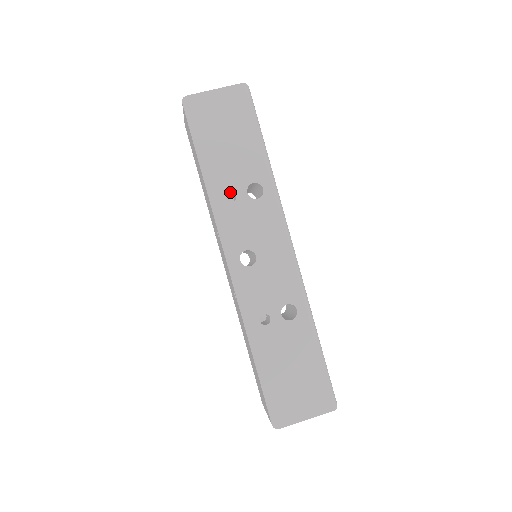
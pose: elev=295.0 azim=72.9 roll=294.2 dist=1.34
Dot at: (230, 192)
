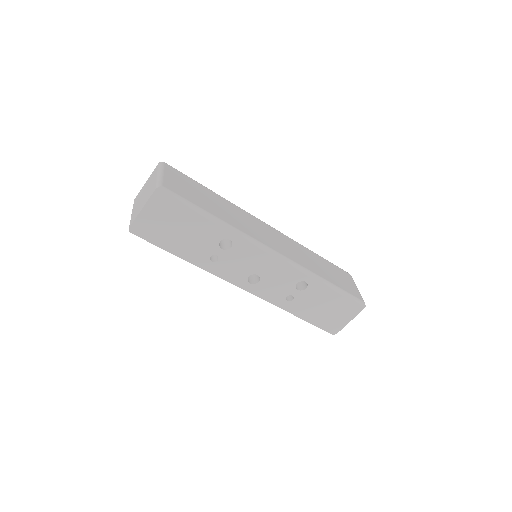
Dot at: (210, 254)
